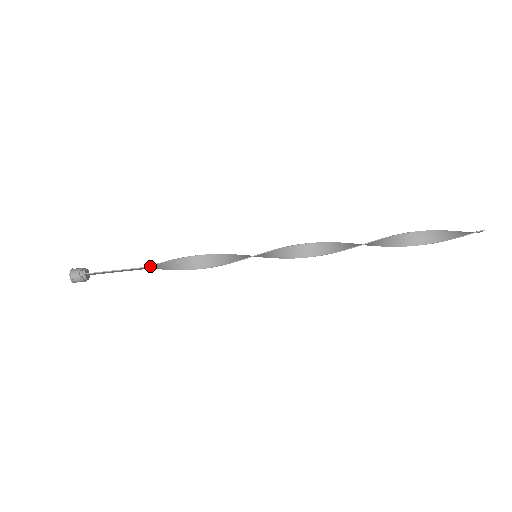
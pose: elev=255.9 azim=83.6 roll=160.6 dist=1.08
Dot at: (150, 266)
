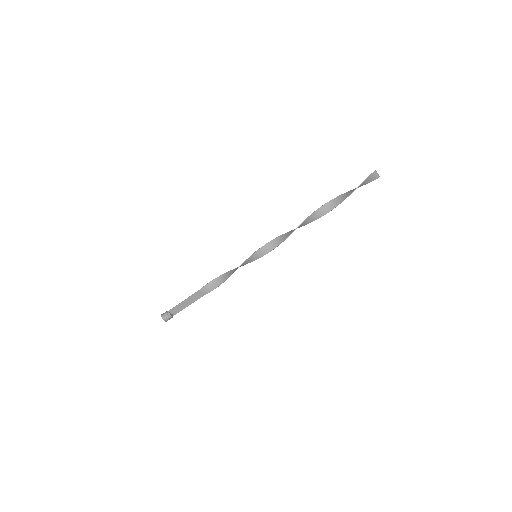
Dot at: (200, 289)
